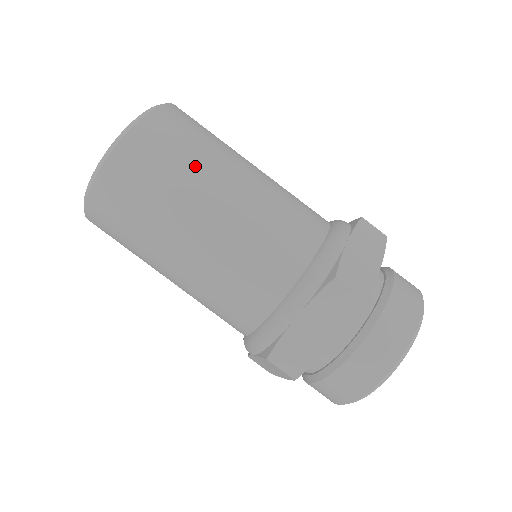
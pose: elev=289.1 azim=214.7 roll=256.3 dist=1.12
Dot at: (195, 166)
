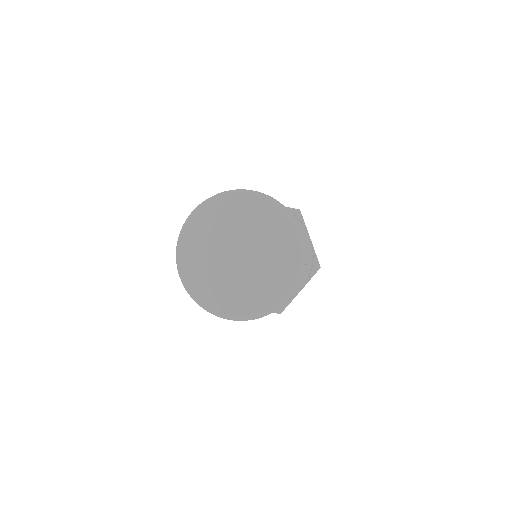
Dot at: occluded
